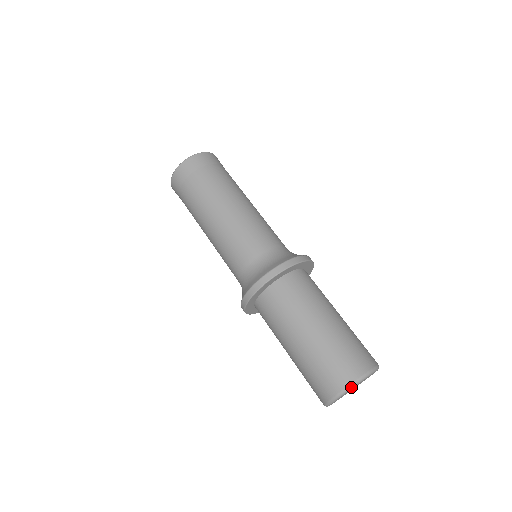
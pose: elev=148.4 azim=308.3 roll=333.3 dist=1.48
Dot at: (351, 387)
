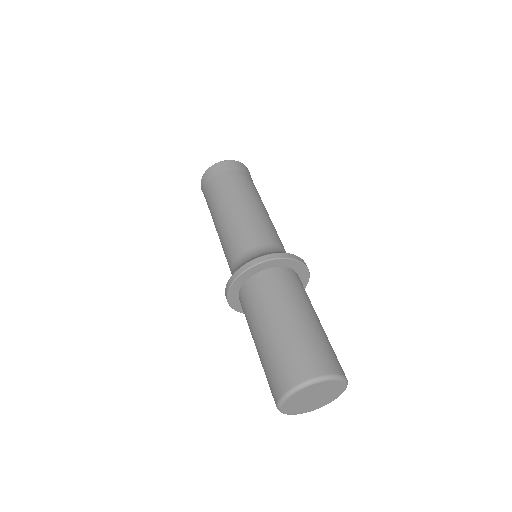
Dot at: (320, 379)
